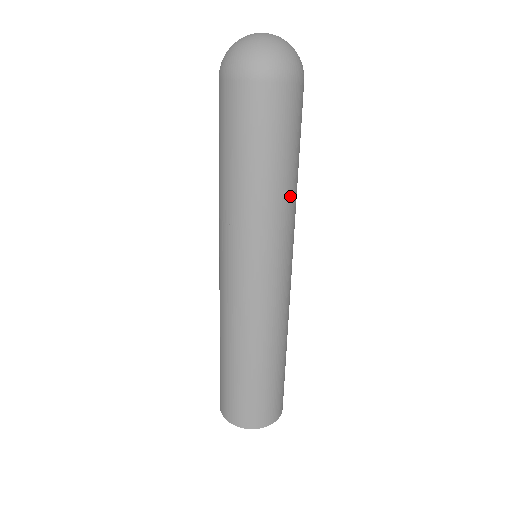
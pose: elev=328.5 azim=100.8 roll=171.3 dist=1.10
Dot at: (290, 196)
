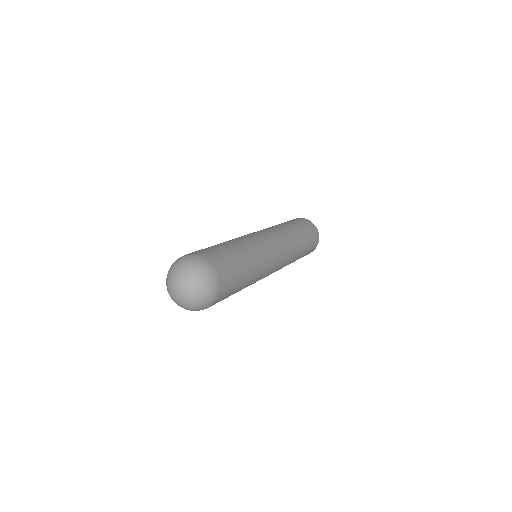
Dot at: occluded
